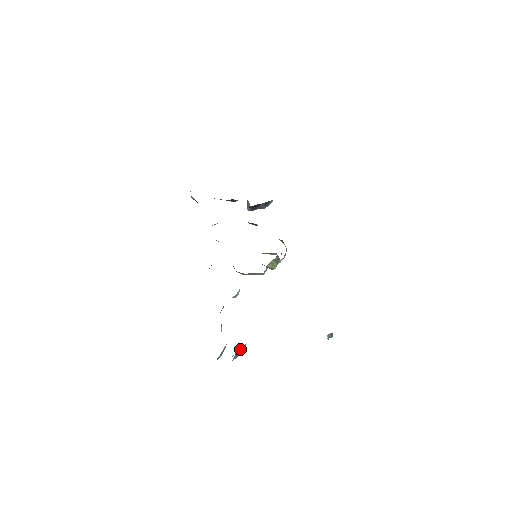
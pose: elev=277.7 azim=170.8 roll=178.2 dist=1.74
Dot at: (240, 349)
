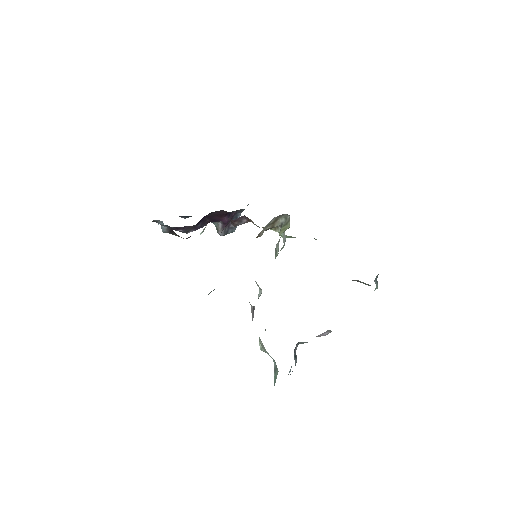
Dot at: (295, 351)
